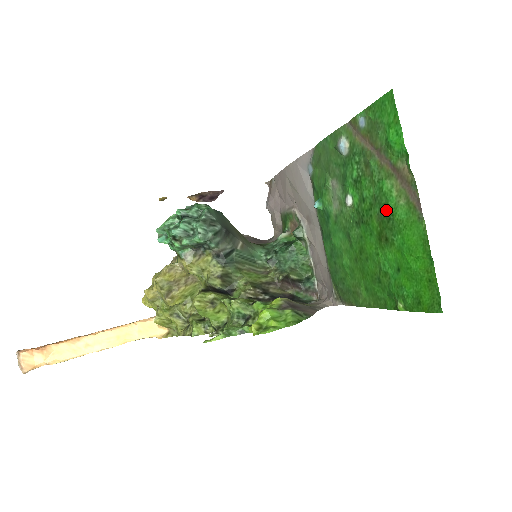
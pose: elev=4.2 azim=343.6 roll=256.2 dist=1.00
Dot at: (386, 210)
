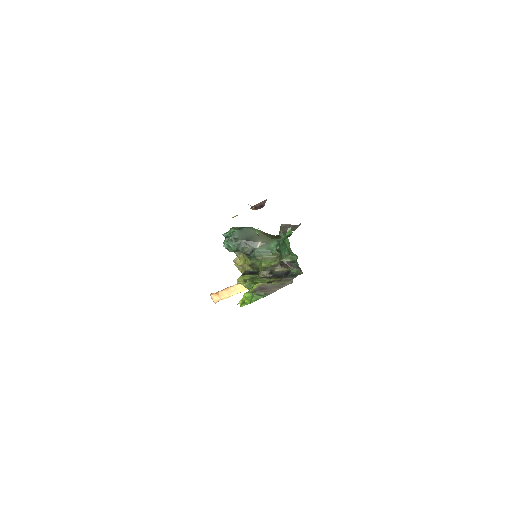
Dot at: occluded
